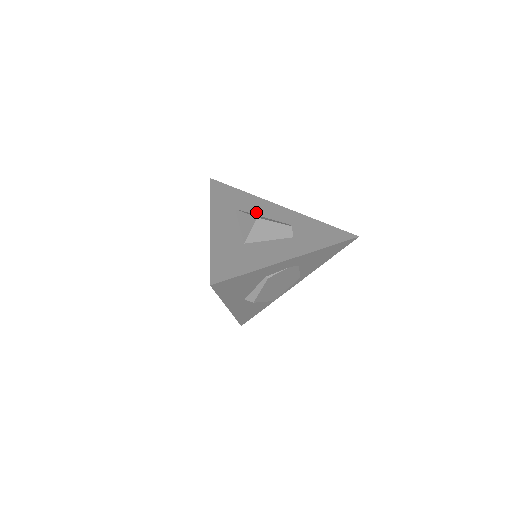
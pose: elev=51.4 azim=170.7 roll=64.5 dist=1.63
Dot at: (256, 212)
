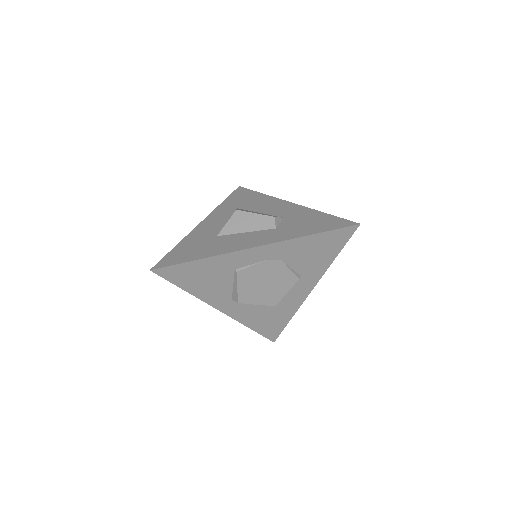
Dot at: (256, 209)
